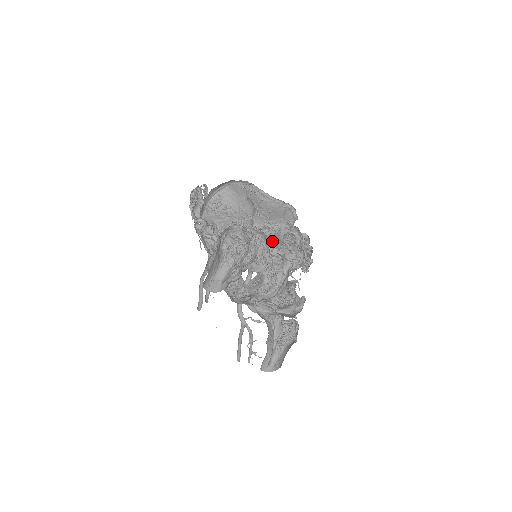
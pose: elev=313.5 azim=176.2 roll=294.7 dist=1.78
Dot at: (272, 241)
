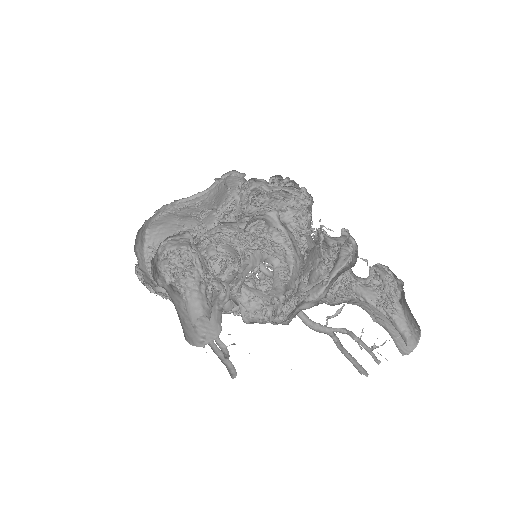
Dot at: occluded
